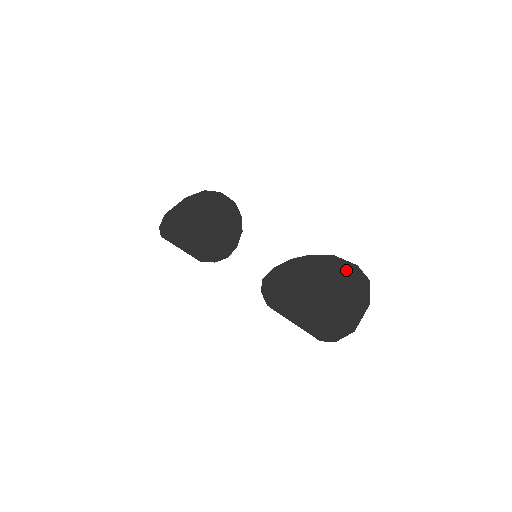
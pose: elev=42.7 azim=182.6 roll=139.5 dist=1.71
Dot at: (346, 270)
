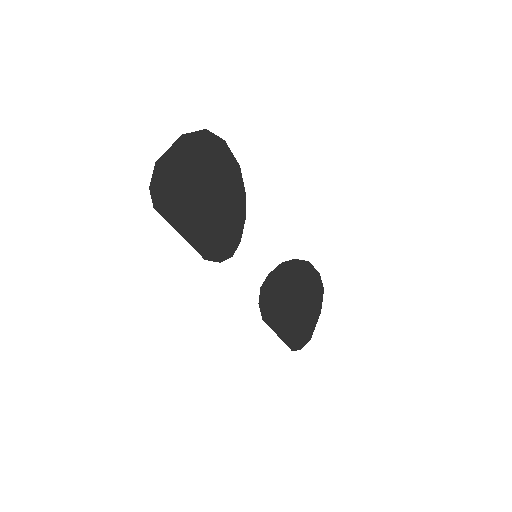
Dot at: (314, 278)
